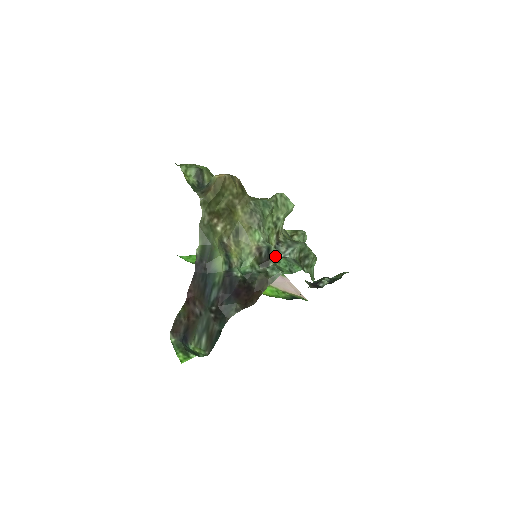
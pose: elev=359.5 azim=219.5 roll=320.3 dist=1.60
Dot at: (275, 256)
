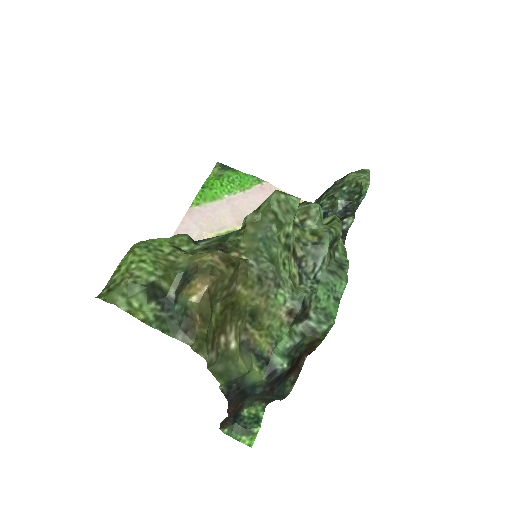
Dot at: (311, 297)
